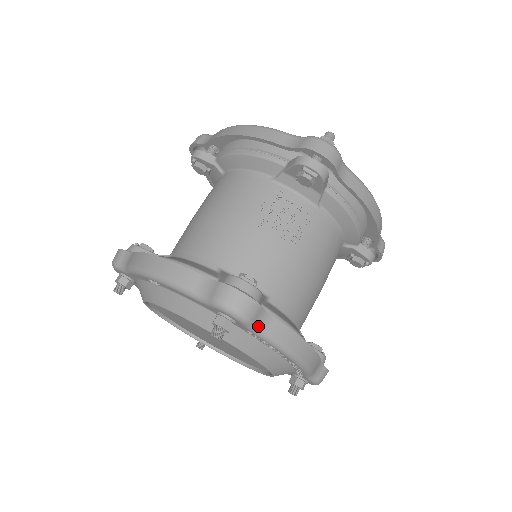
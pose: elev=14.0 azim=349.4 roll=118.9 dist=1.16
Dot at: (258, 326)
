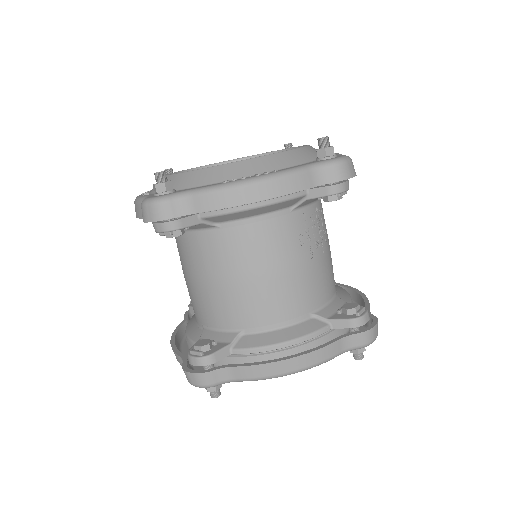
Dot at: occluded
